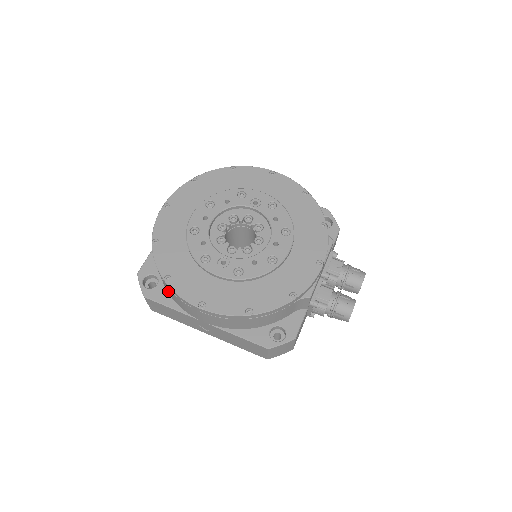
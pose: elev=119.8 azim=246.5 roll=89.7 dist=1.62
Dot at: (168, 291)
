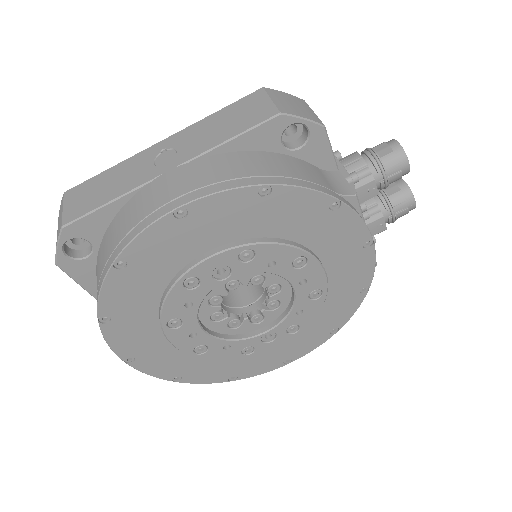
Dot at: occluded
